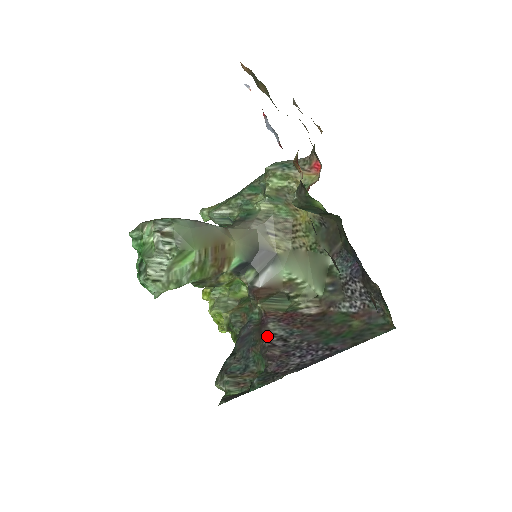
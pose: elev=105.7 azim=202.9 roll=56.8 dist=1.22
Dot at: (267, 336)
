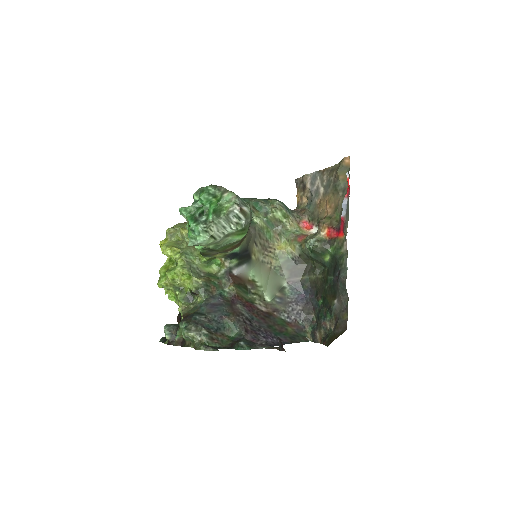
Dot at: (239, 313)
